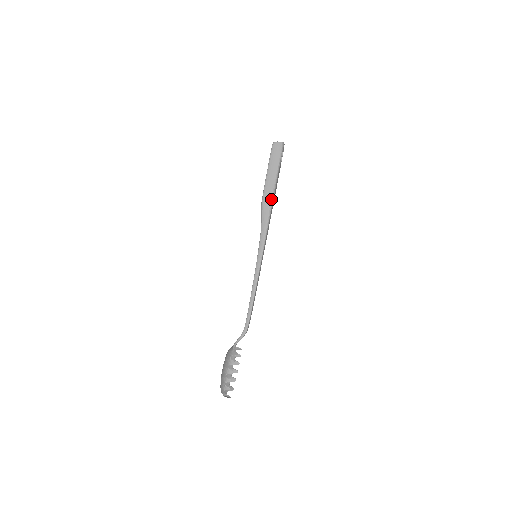
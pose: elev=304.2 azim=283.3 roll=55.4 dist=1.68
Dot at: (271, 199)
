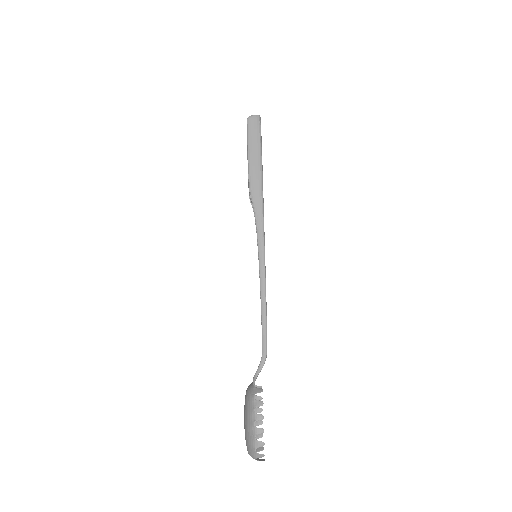
Dot at: (260, 181)
